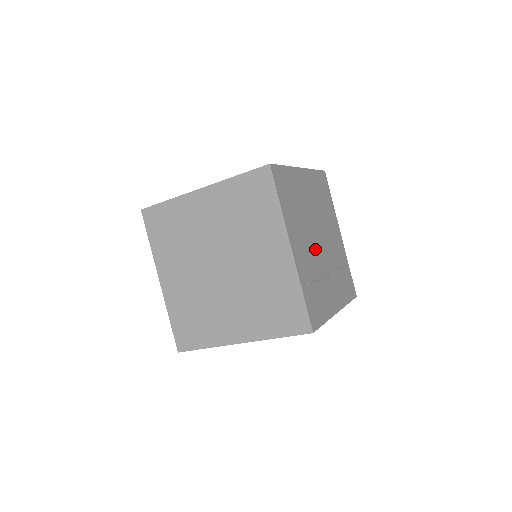
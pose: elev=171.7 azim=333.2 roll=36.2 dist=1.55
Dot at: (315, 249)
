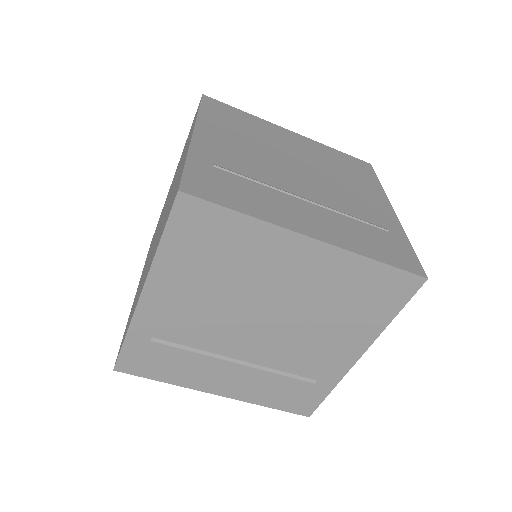
Dot at: (274, 169)
